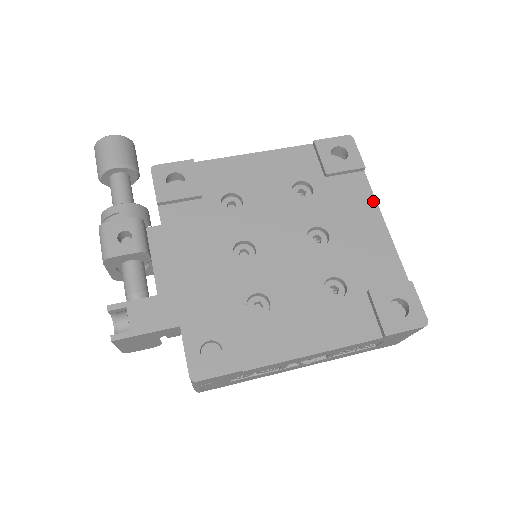
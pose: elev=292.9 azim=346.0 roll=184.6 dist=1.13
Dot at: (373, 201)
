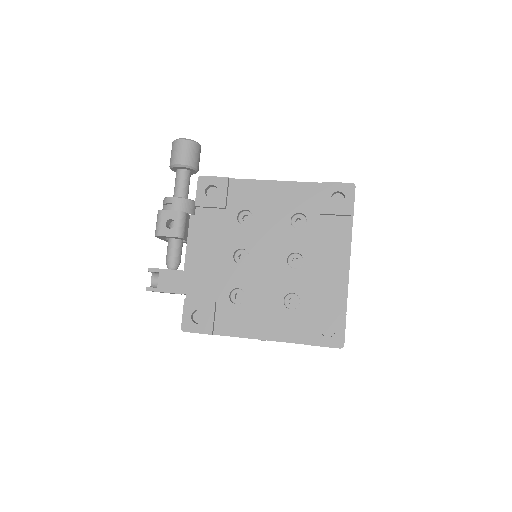
Dot at: (348, 244)
